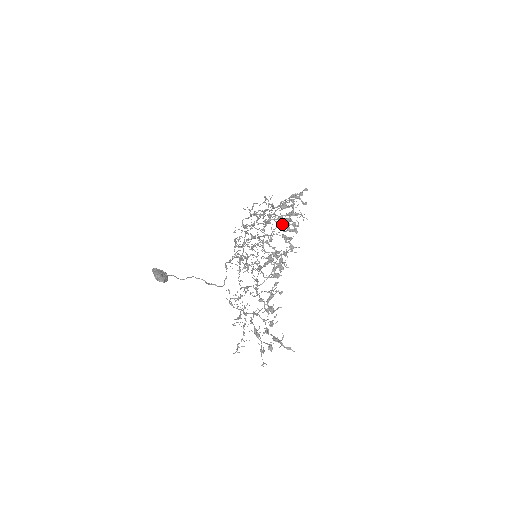
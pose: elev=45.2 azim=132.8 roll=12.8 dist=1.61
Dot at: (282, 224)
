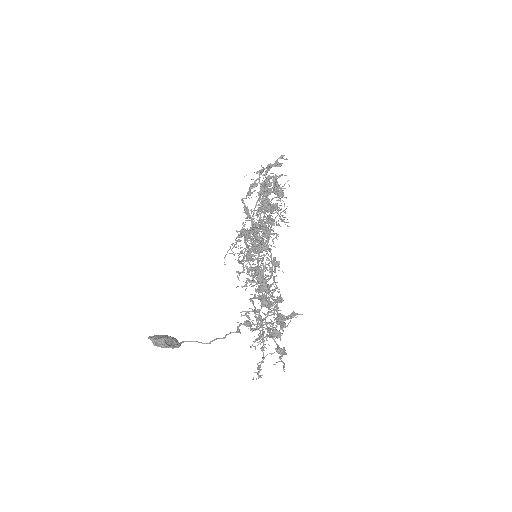
Dot at: occluded
